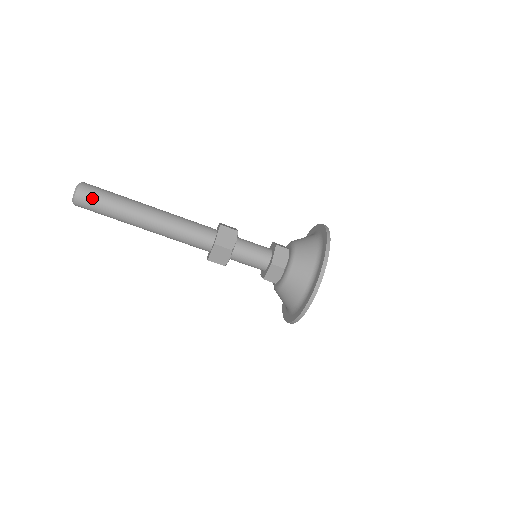
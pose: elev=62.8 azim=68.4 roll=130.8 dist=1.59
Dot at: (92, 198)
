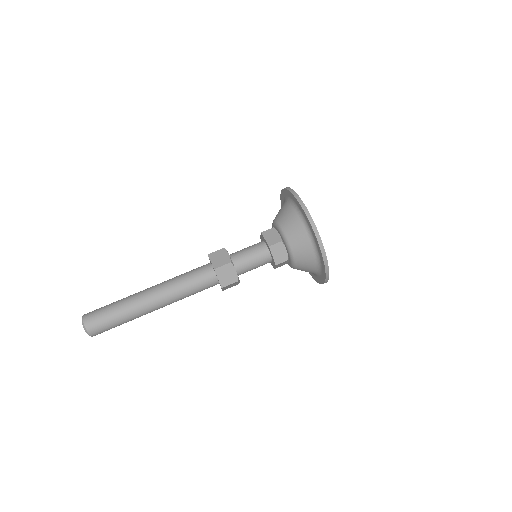
Dot at: (98, 309)
